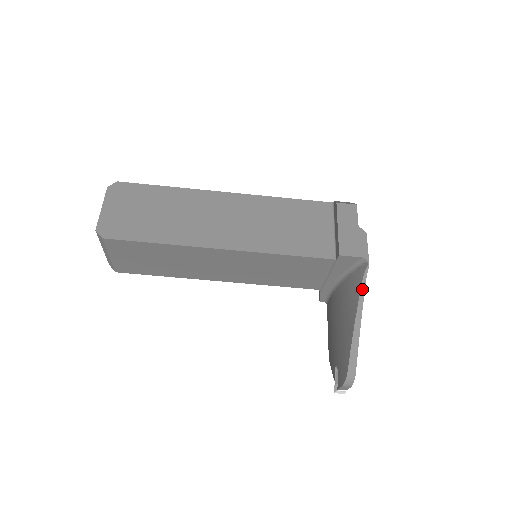
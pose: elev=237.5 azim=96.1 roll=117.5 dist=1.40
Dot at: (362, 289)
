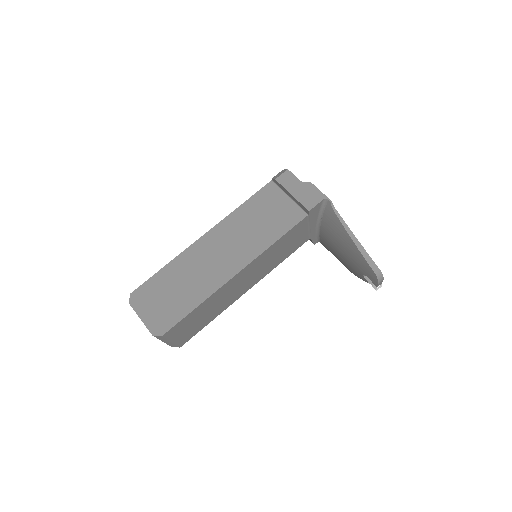
Dot at: (340, 218)
